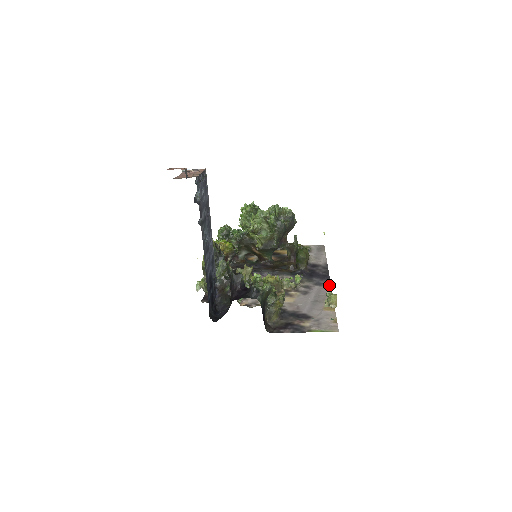
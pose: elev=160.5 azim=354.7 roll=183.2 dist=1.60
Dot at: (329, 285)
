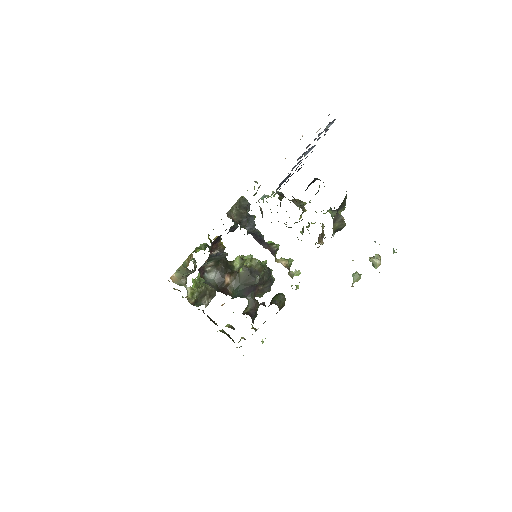
Dot at: occluded
